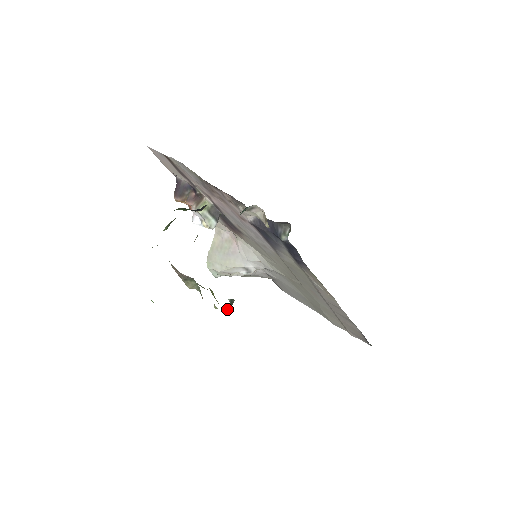
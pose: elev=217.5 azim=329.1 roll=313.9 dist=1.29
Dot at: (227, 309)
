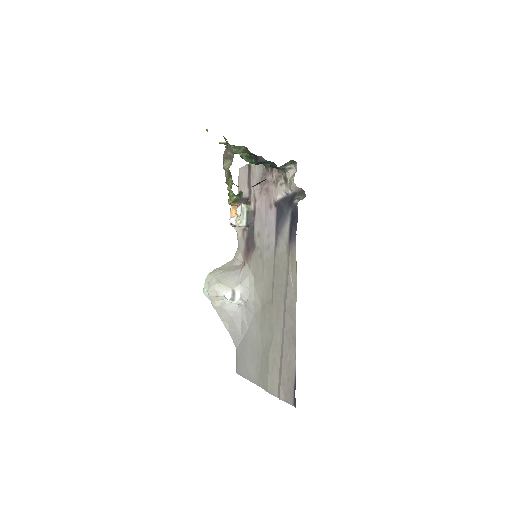
Dot at: (234, 195)
